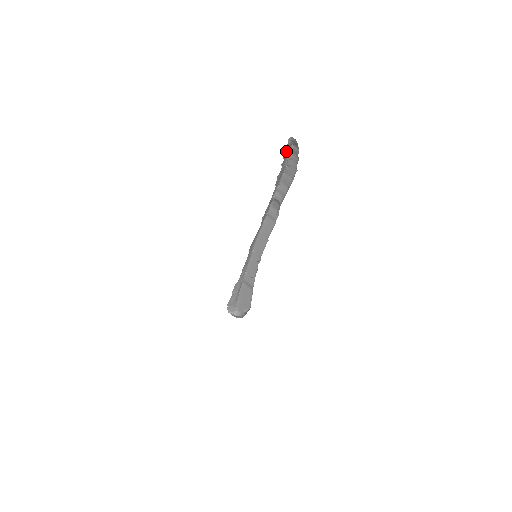
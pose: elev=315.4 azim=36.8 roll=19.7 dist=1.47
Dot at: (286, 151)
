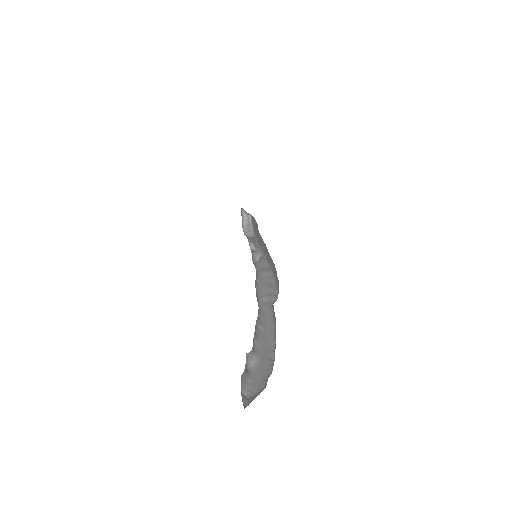
Dot at: occluded
